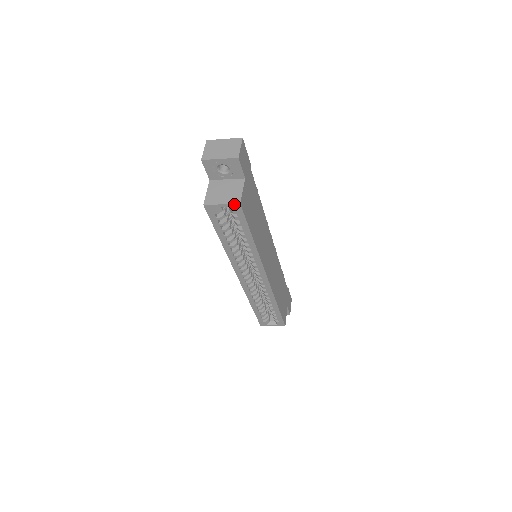
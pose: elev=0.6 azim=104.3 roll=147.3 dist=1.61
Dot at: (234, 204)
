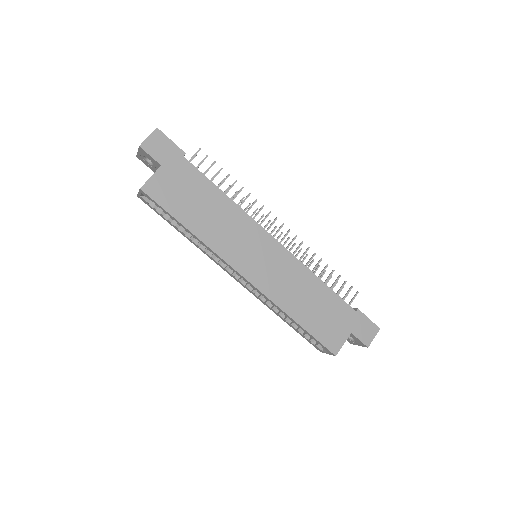
Dot at: (140, 190)
